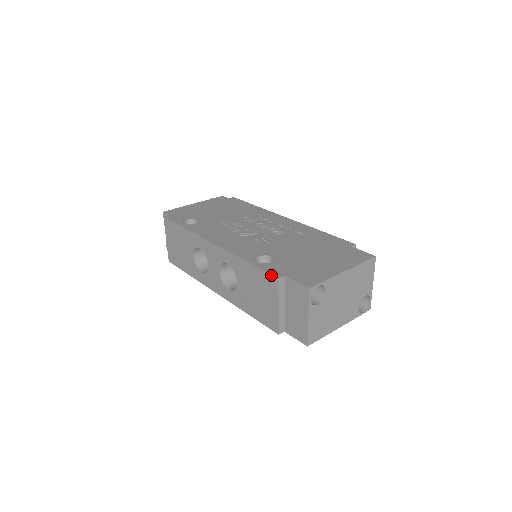
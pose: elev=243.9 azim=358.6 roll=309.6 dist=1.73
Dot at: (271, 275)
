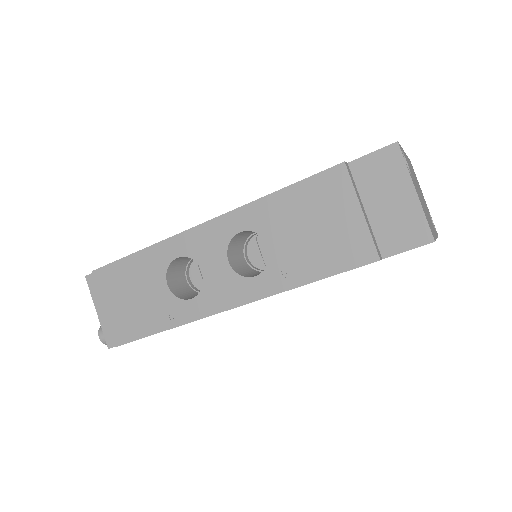
Dot at: (329, 169)
